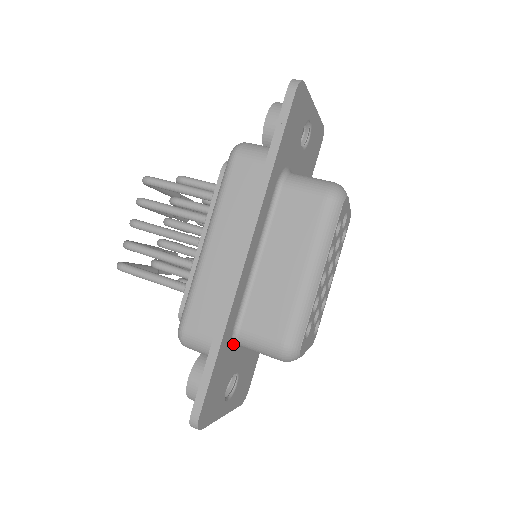
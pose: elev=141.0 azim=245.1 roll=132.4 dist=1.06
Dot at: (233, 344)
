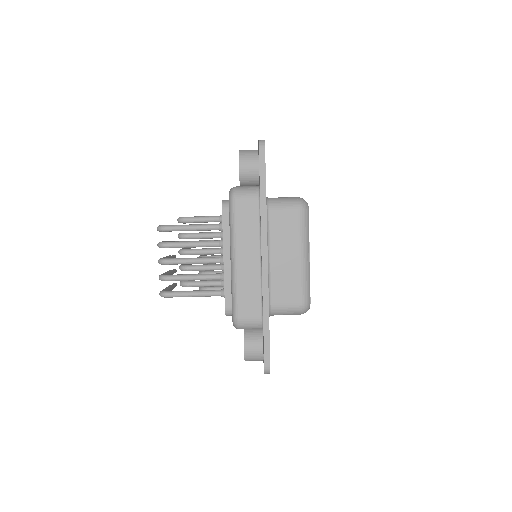
Dot at: (269, 316)
